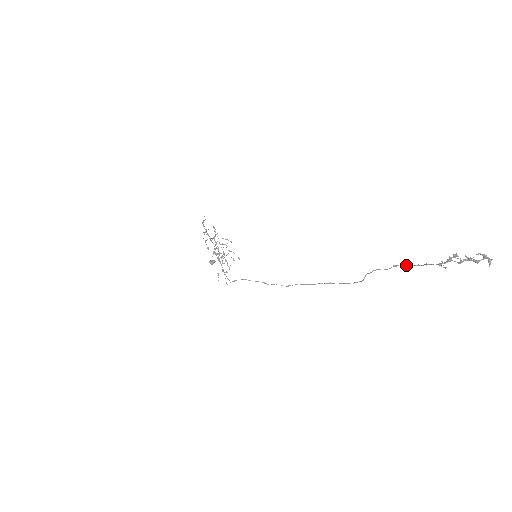
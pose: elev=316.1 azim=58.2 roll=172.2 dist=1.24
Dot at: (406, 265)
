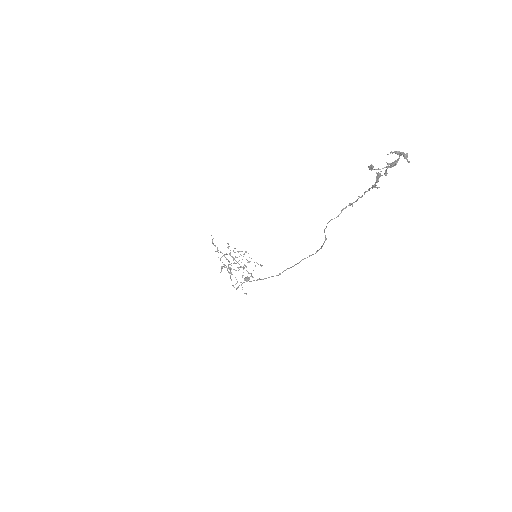
Dot at: (351, 203)
